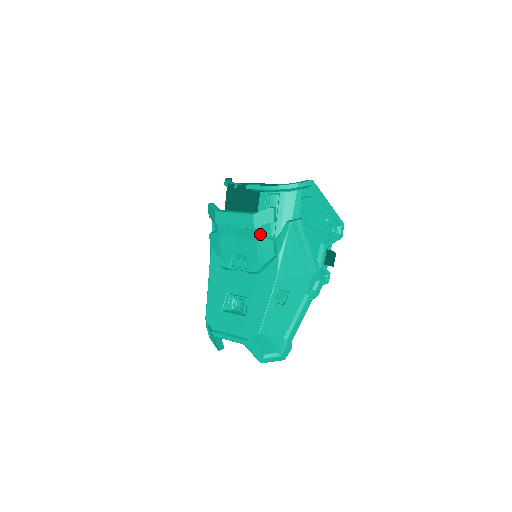
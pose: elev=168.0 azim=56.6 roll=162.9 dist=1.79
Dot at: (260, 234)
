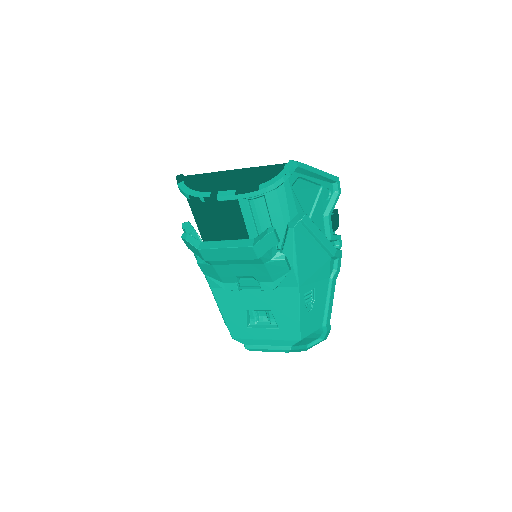
Dot at: (266, 258)
